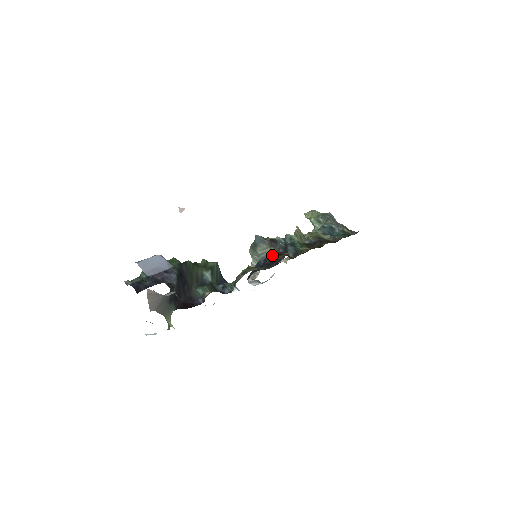
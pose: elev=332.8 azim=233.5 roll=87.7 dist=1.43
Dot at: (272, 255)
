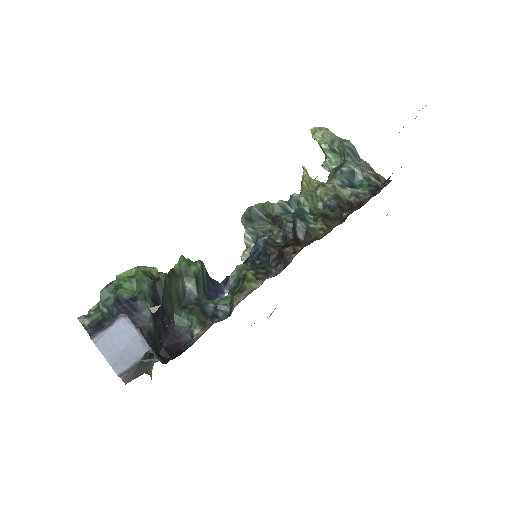
Dot at: (274, 234)
